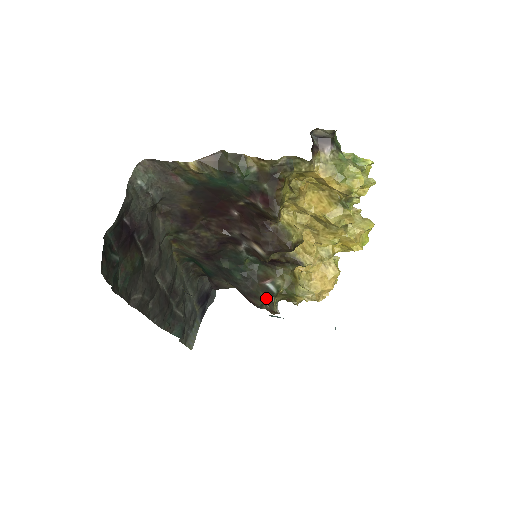
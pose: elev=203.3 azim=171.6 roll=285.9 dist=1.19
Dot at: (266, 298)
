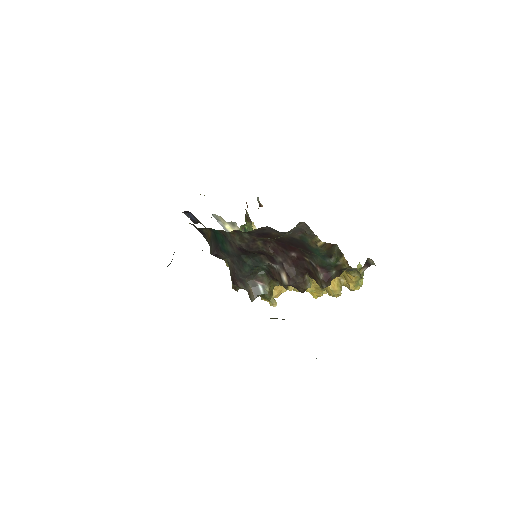
Dot at: (253, 292)
